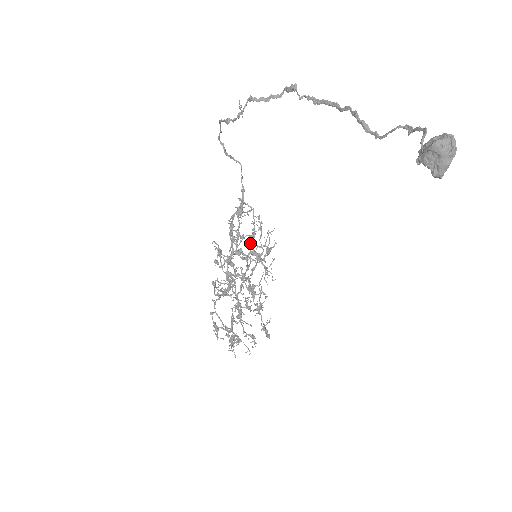
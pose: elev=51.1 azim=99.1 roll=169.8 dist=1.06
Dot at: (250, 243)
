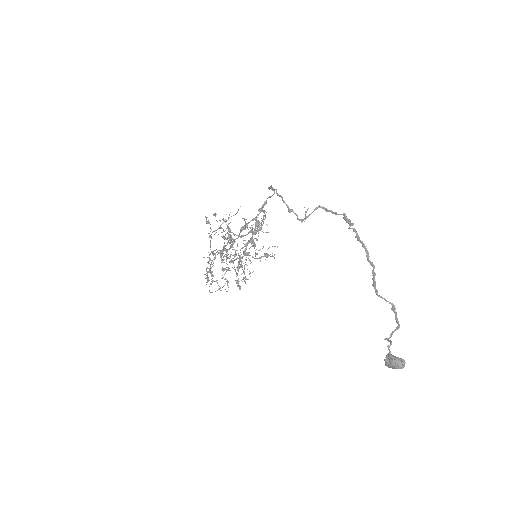
Dot at: occluded
